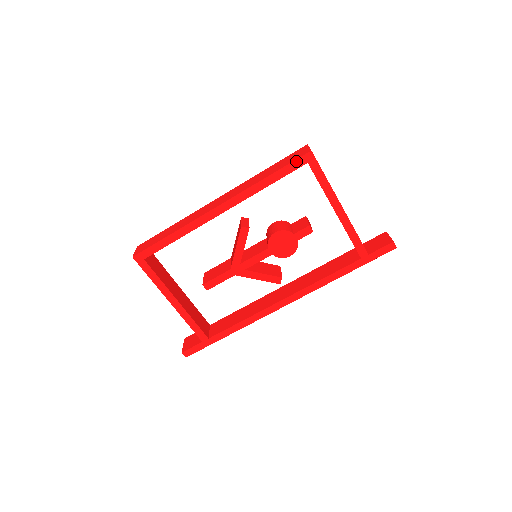
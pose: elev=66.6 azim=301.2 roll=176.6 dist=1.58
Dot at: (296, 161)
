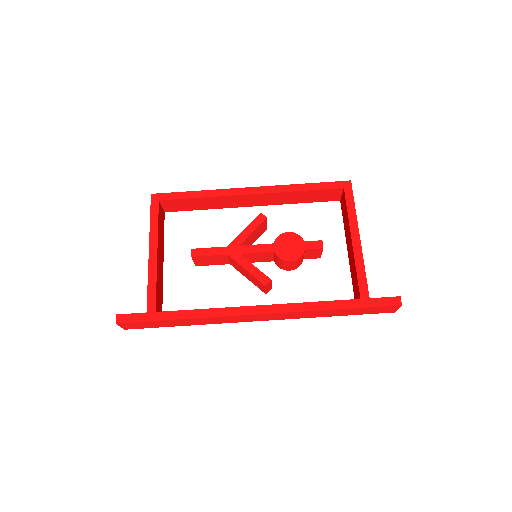
Dot at: (335, 183)
